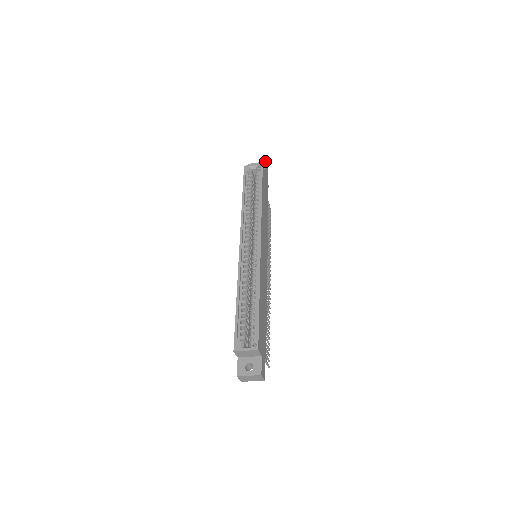
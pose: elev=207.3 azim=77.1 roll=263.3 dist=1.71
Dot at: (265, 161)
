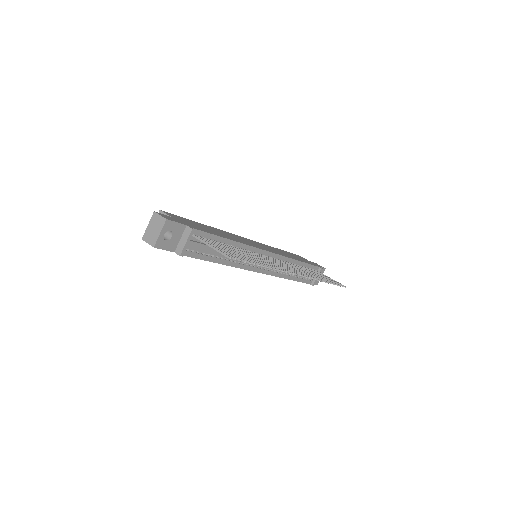
Dot at: occluded
